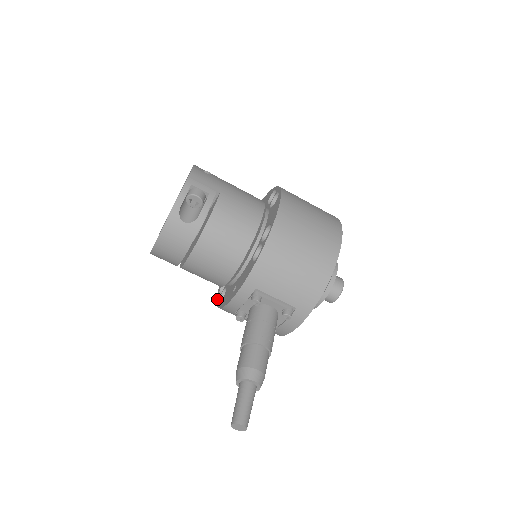
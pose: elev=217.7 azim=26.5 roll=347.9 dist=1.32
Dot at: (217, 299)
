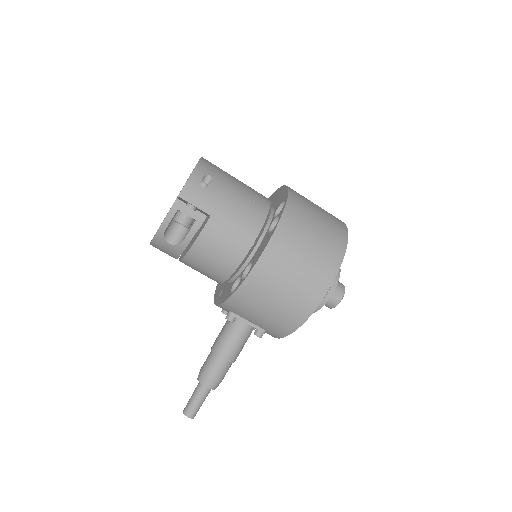
Dot at: occluded
